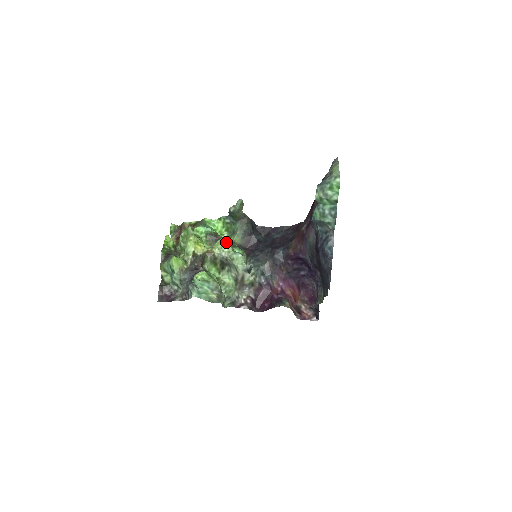
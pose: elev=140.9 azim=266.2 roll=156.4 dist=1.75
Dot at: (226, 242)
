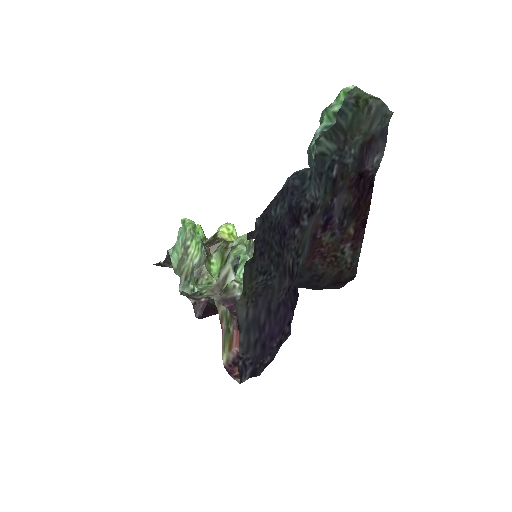
Dot at: occluded
